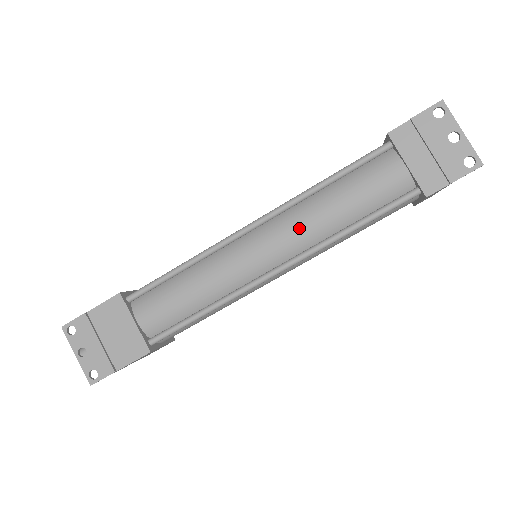
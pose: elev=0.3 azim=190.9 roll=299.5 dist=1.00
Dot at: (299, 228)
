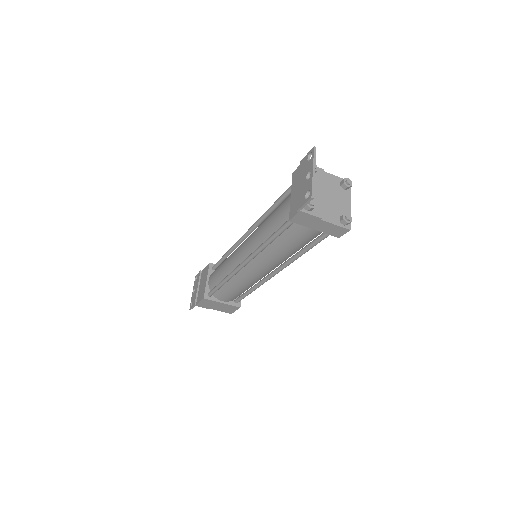
Dot at: (254, 236)
